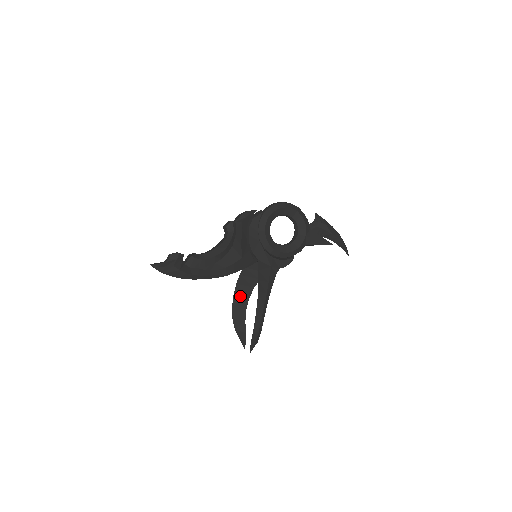
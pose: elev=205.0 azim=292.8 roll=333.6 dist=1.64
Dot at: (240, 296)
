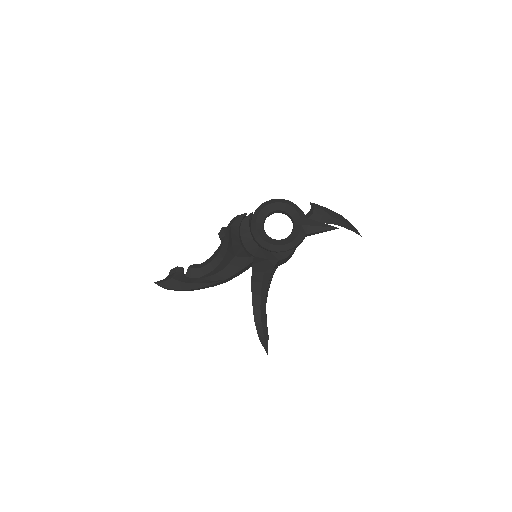
Dot at: occluded
